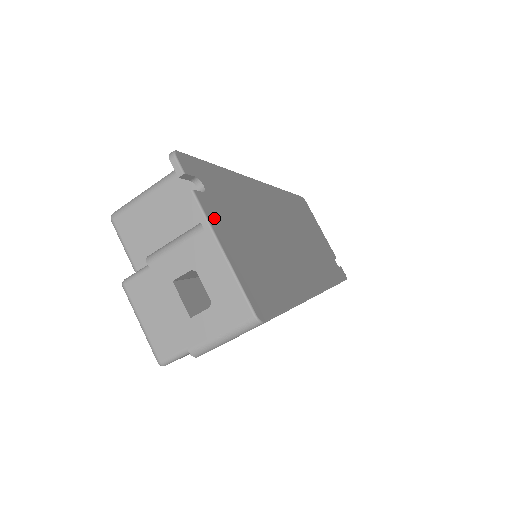
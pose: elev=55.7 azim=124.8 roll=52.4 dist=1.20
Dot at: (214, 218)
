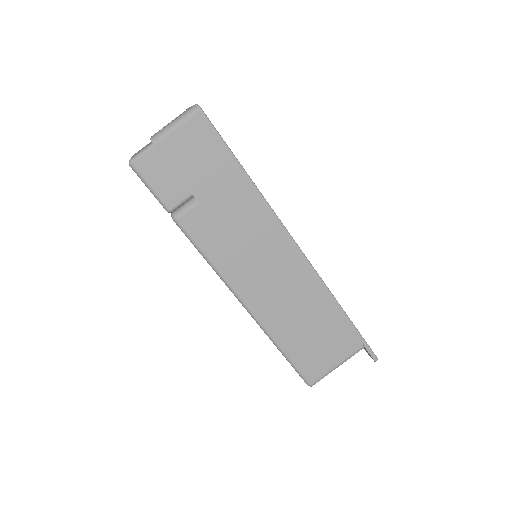
Dot at: occluded
